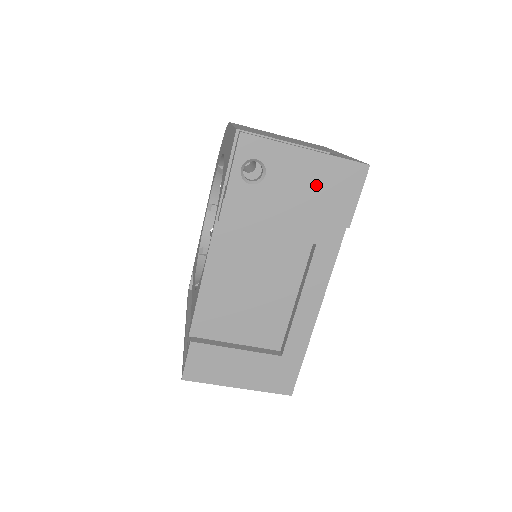
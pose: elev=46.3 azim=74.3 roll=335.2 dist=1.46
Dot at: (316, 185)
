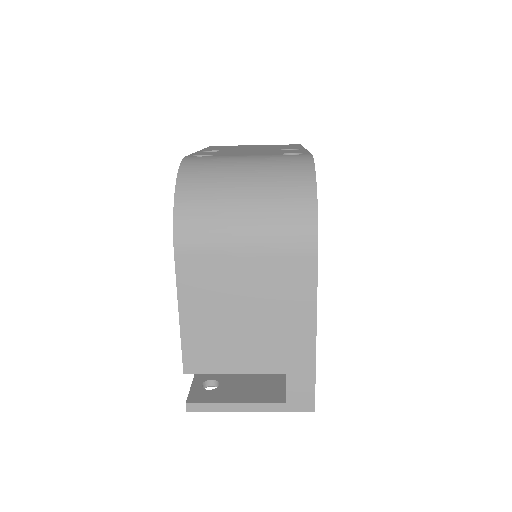
Dot at: occluded
